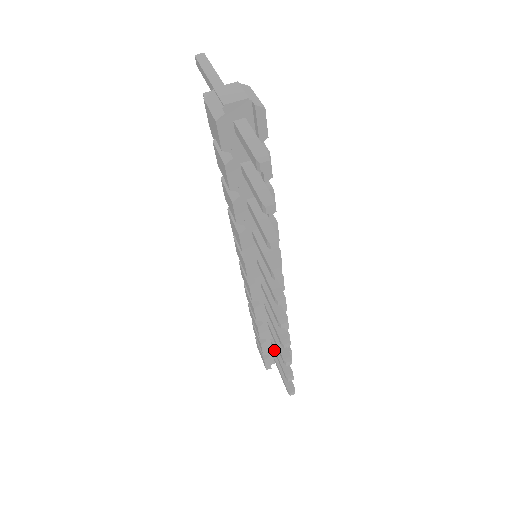
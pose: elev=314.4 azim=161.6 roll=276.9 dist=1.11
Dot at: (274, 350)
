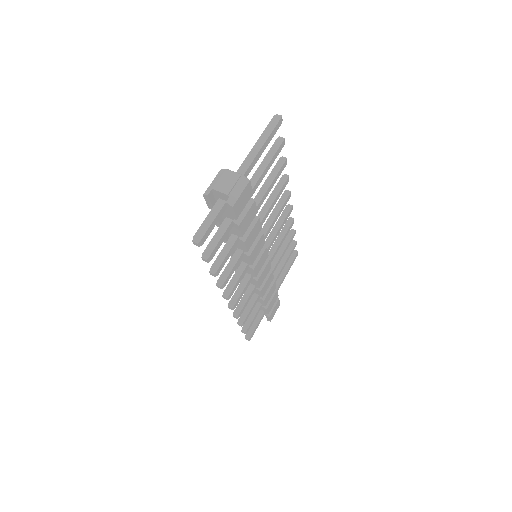
Dot at: (253, 309)
